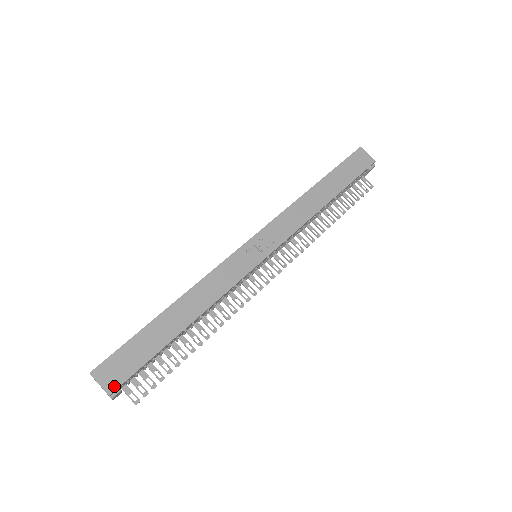
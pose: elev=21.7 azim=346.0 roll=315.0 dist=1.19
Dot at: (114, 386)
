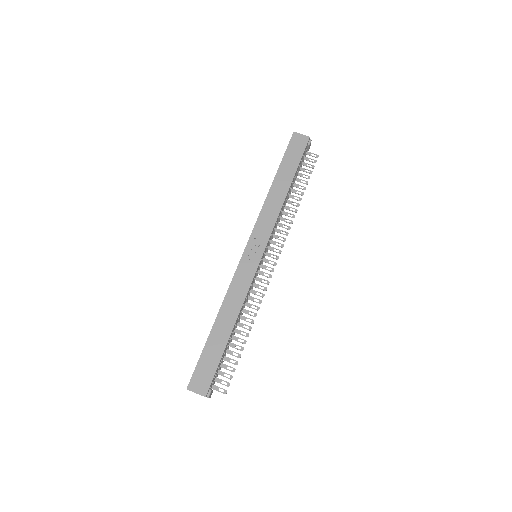
Dot at: (205, 390)
